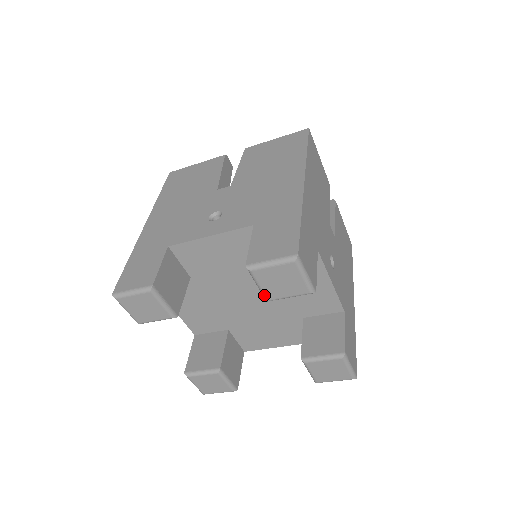
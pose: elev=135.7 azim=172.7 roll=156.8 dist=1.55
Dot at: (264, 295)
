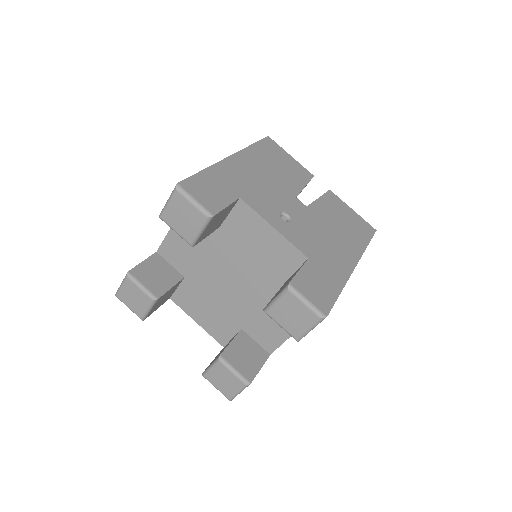
Dot at: (184, 239)
